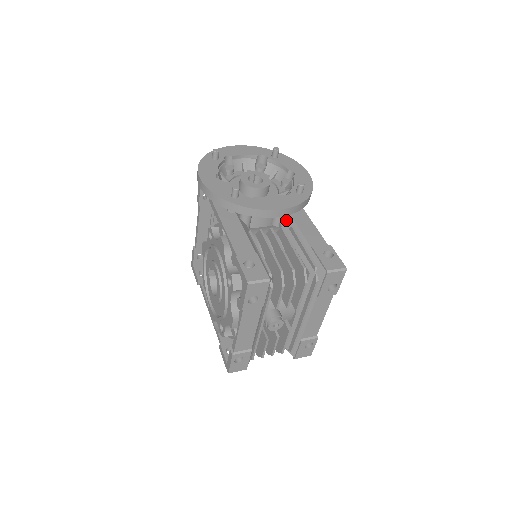
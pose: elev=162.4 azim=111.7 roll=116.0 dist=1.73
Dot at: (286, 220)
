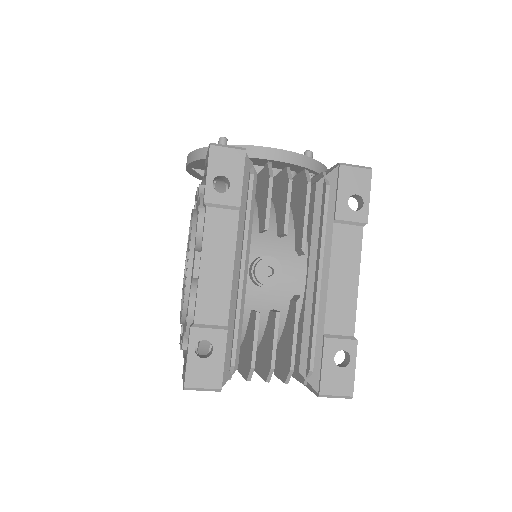
Dot at: occluded
